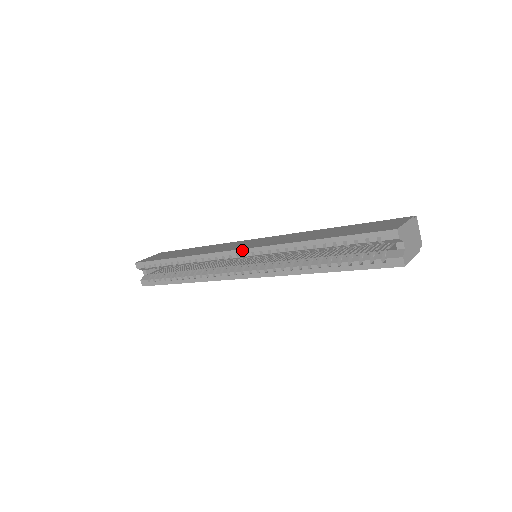
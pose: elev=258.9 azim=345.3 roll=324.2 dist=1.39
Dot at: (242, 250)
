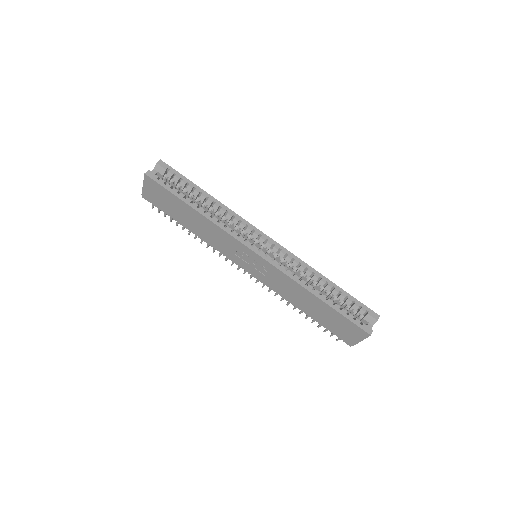
Dot at: (274, 241)
